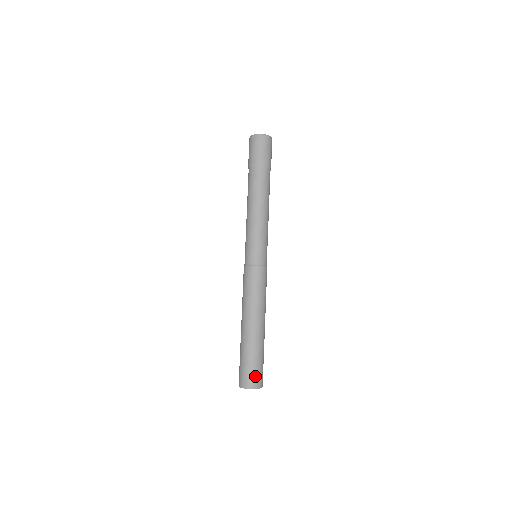
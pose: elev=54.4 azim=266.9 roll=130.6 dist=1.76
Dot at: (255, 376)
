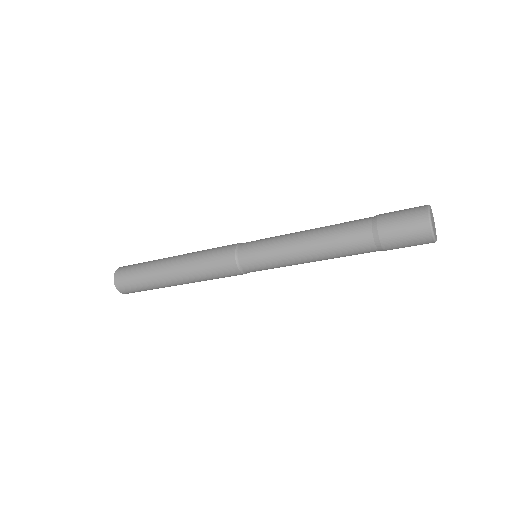
Dot at: occluded
